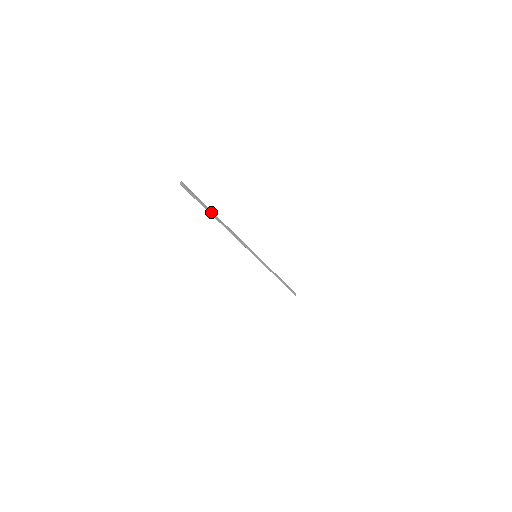
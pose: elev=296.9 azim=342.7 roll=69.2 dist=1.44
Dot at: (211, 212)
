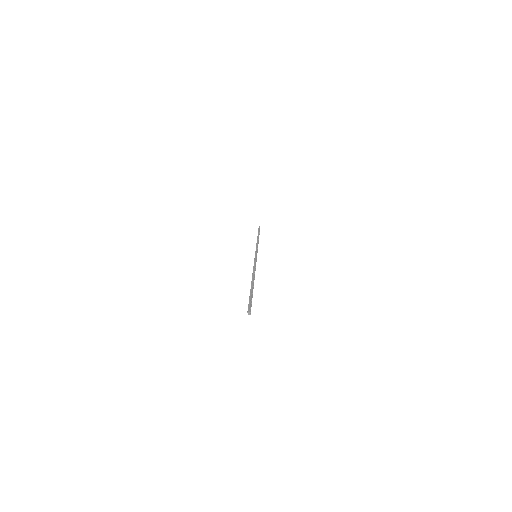
Dot at: occluded
